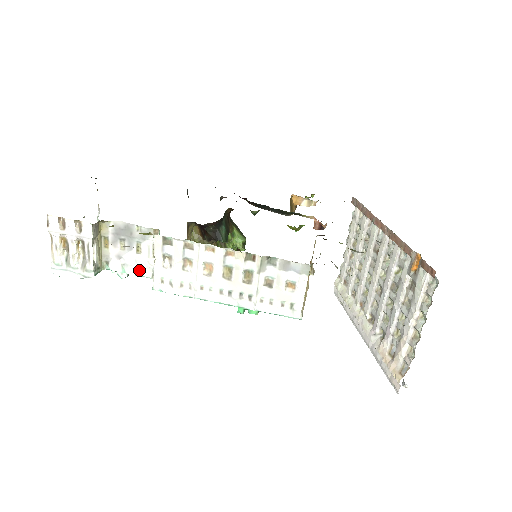
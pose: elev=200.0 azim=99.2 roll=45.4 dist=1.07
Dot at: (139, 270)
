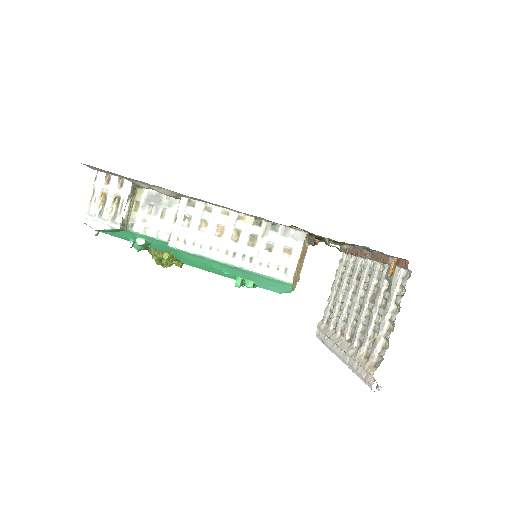
Dot at: (158, 234)
